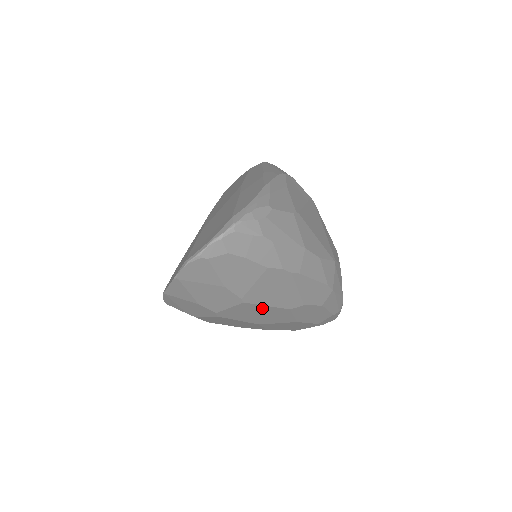
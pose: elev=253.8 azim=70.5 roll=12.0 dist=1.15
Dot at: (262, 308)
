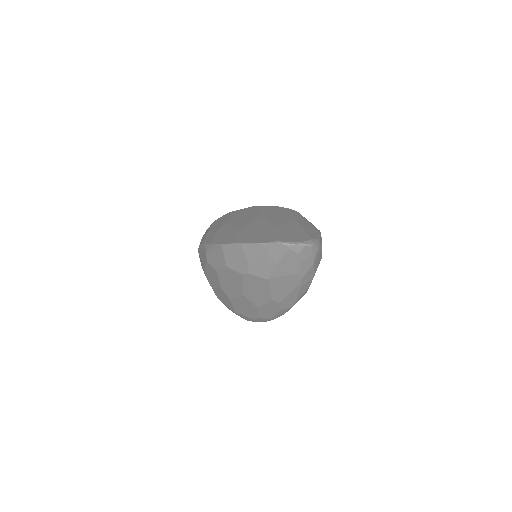
Dot at: (266, 289)
